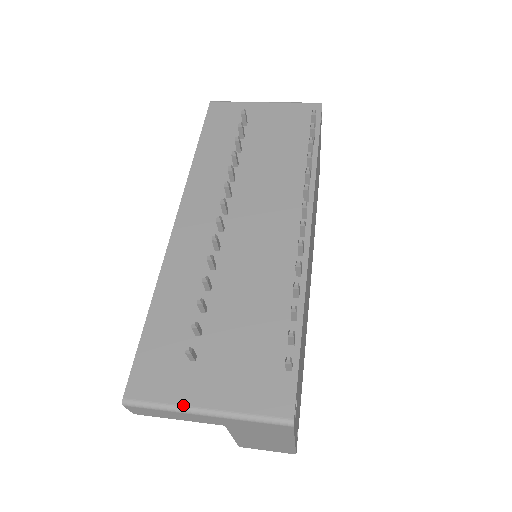
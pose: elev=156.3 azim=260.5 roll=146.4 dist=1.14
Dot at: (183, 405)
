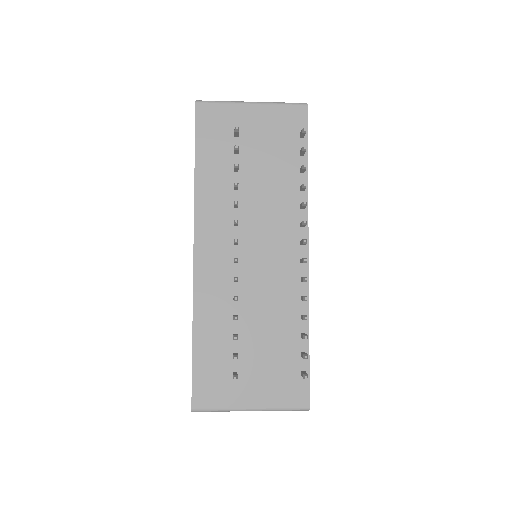
Dot at: (235, 408)
